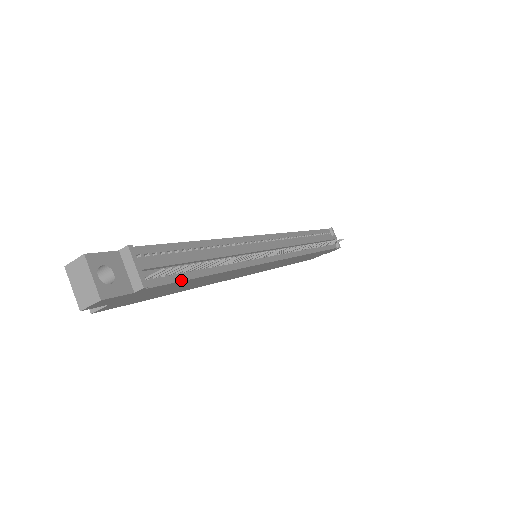
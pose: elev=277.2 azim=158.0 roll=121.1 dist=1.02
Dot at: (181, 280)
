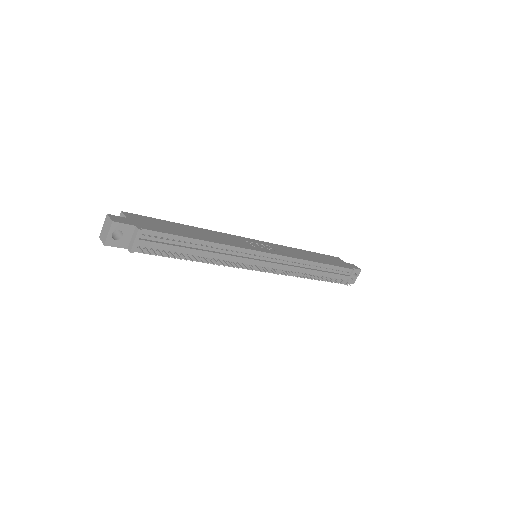
Dot at: (163, 255)
